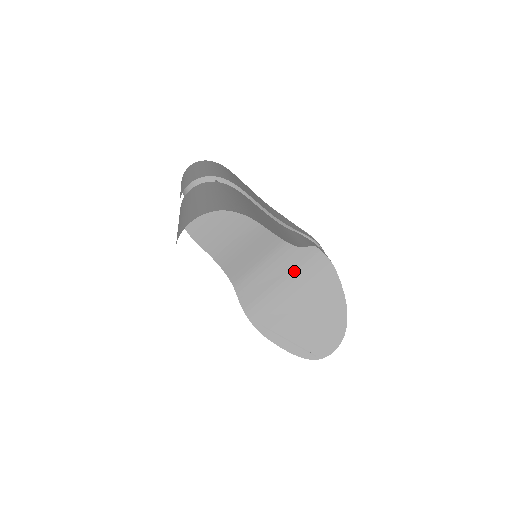
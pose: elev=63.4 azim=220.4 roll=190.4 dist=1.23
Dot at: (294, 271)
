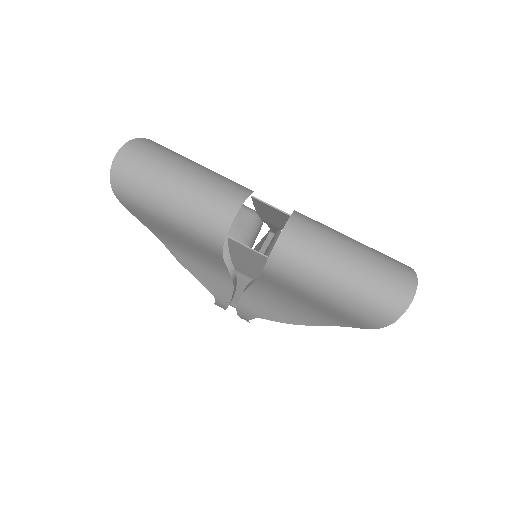
Dot at: (266, 255)
